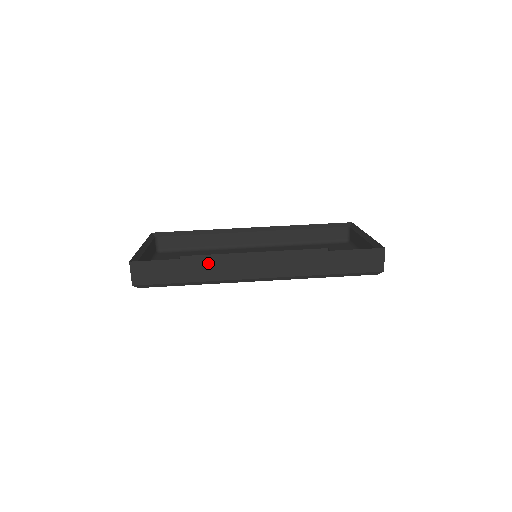
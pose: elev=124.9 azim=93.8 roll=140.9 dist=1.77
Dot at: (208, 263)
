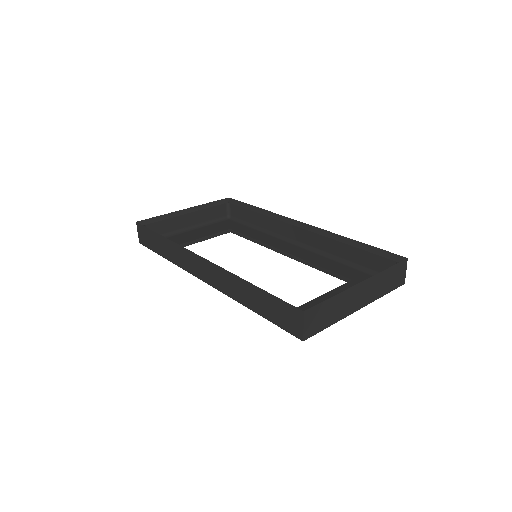
Dot at: (173, 246)
